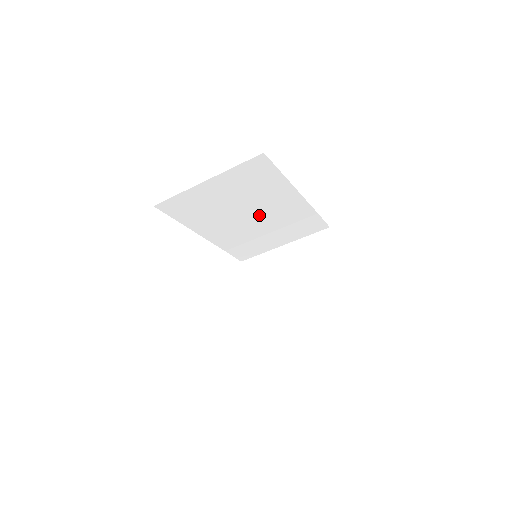
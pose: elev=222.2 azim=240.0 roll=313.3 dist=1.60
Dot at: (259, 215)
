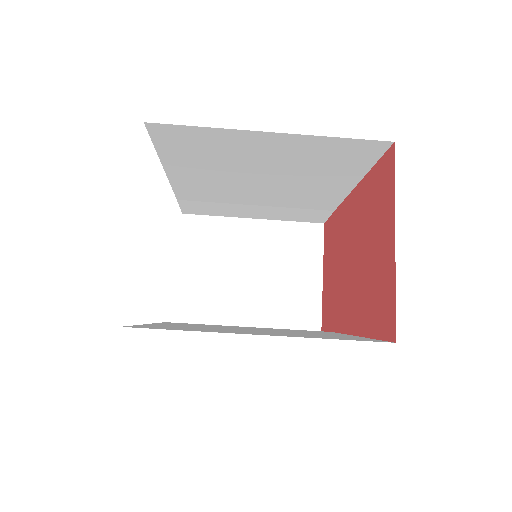
Dot at: (273, 189)
